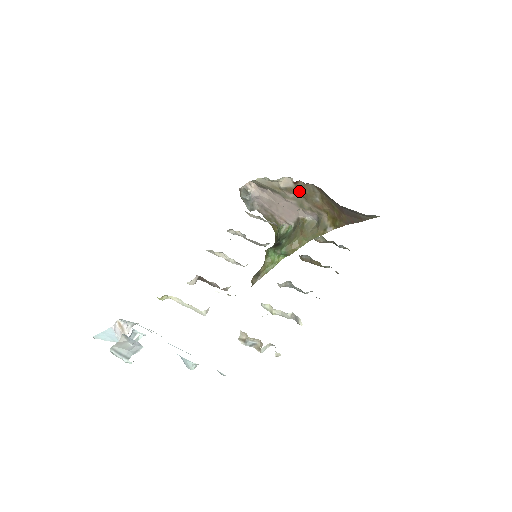
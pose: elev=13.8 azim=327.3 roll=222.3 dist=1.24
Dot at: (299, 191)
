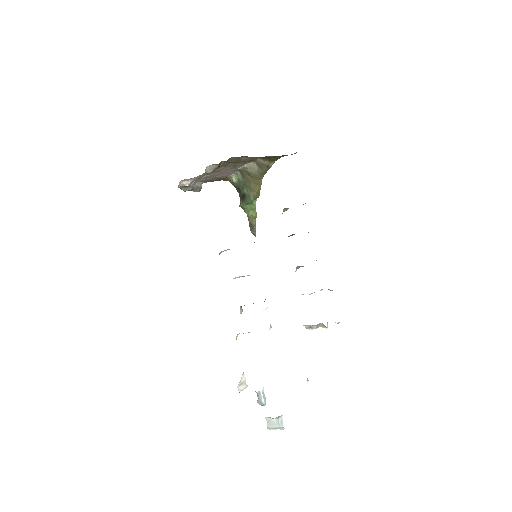
Dot at: (225, 163)
